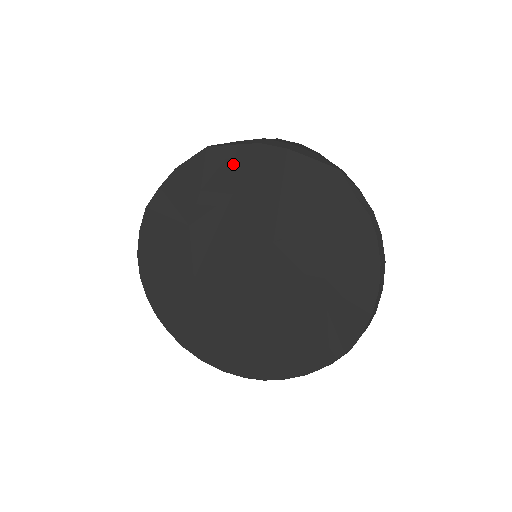
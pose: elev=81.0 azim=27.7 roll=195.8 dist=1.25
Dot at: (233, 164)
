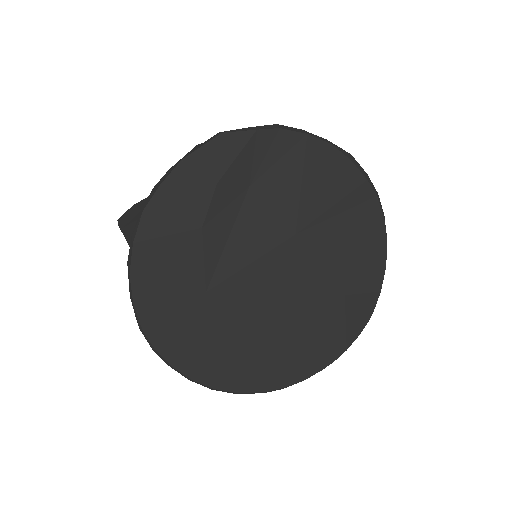
Dot at: (252, 152)
